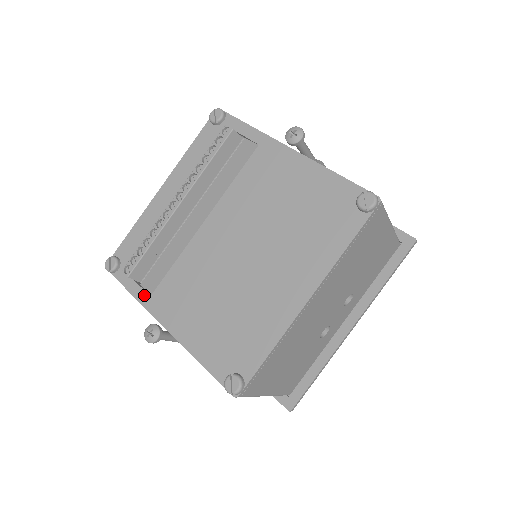
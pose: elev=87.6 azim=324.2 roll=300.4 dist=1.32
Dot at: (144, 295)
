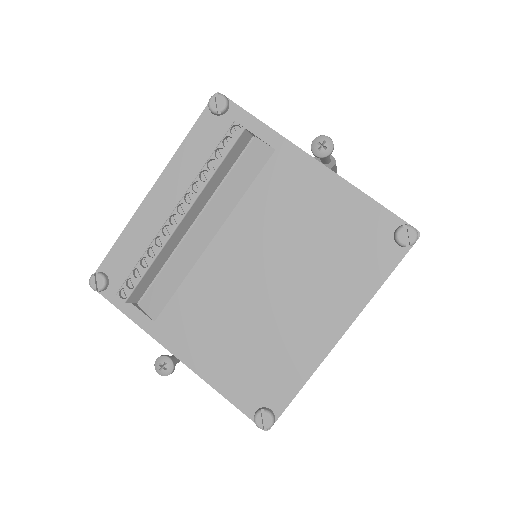
Dot at: (146, 320)
